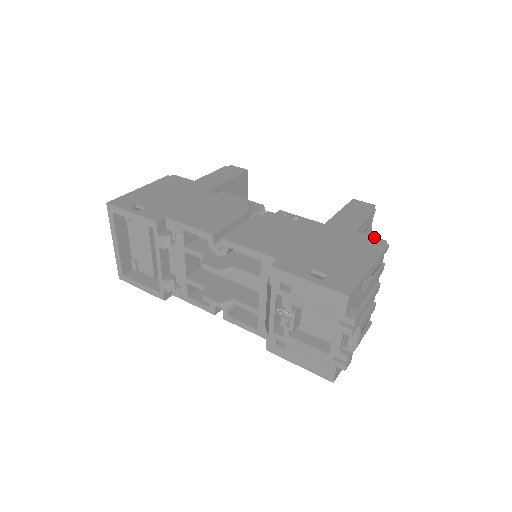
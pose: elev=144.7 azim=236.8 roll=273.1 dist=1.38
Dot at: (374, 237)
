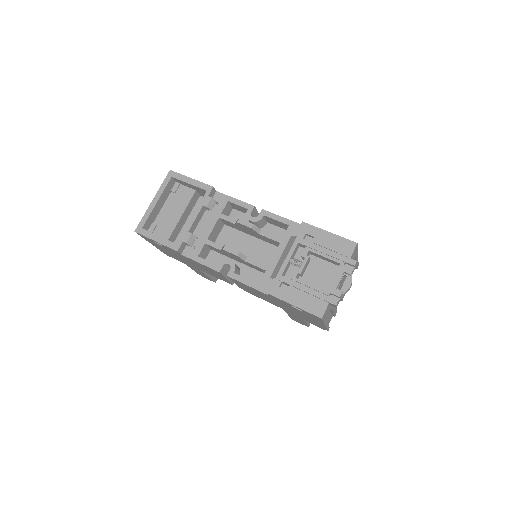
Dot at: occluded
